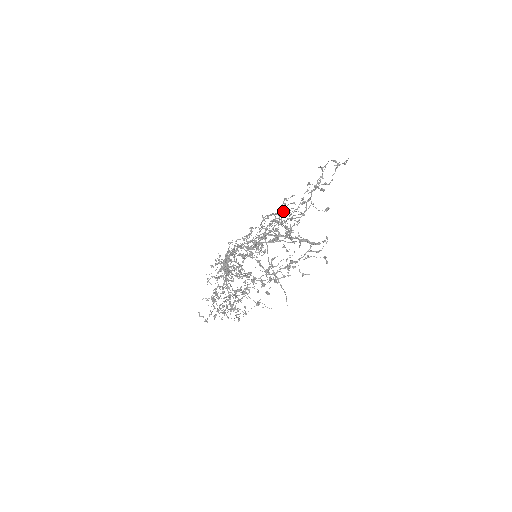
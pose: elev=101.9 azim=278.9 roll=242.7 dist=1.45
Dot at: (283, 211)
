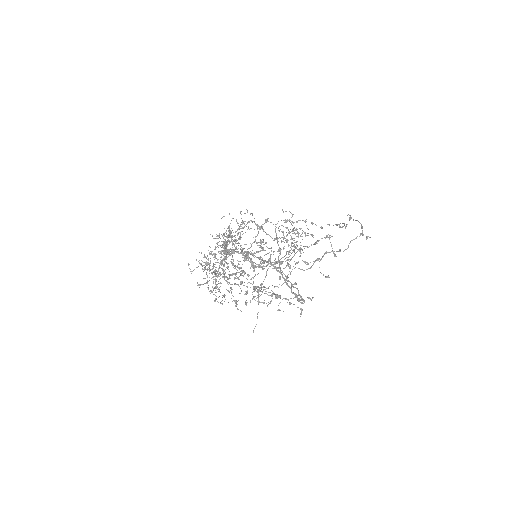
Dot at: occluded
